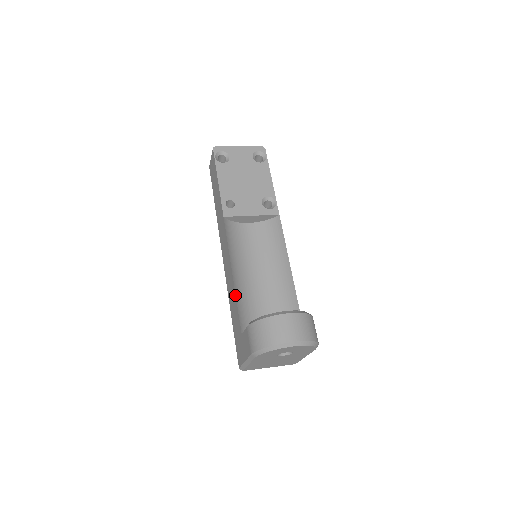
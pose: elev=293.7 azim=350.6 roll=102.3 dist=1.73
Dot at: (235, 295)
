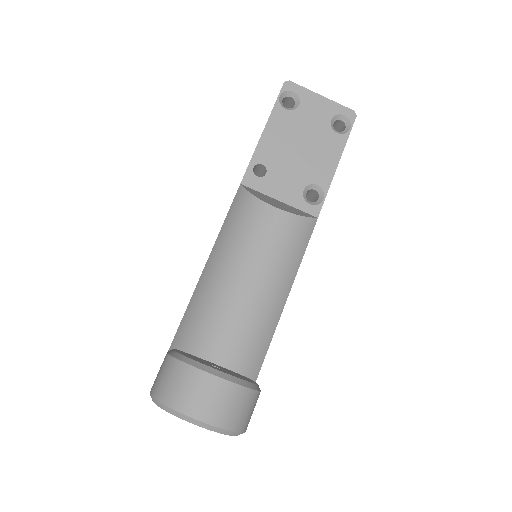
Dot at: occluded
